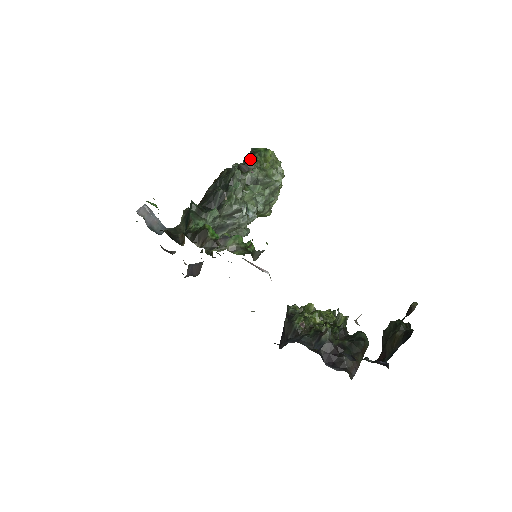
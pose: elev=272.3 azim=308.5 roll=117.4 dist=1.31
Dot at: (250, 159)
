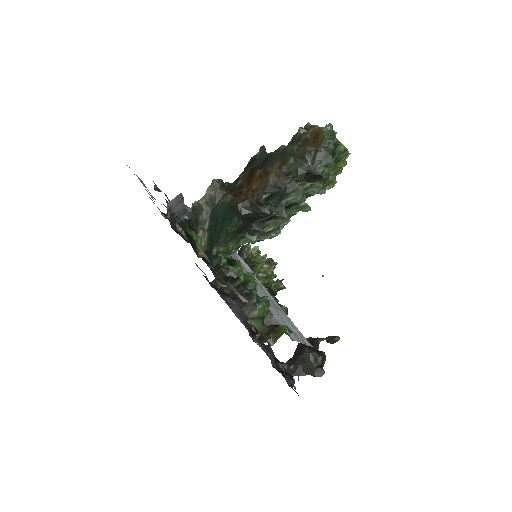
Dot at: (324, 170)
